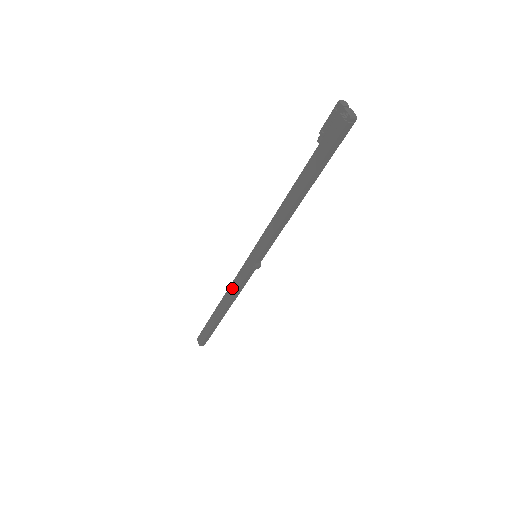
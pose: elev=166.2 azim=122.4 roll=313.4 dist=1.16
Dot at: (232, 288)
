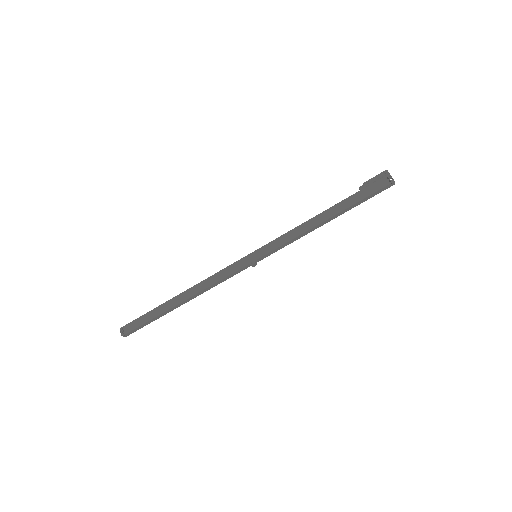
Dot at: (211, 279)
